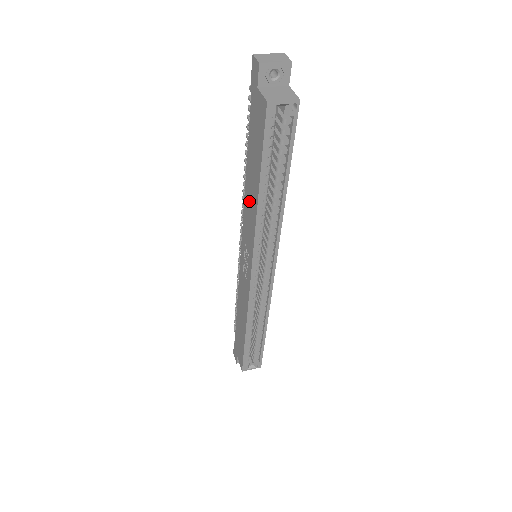
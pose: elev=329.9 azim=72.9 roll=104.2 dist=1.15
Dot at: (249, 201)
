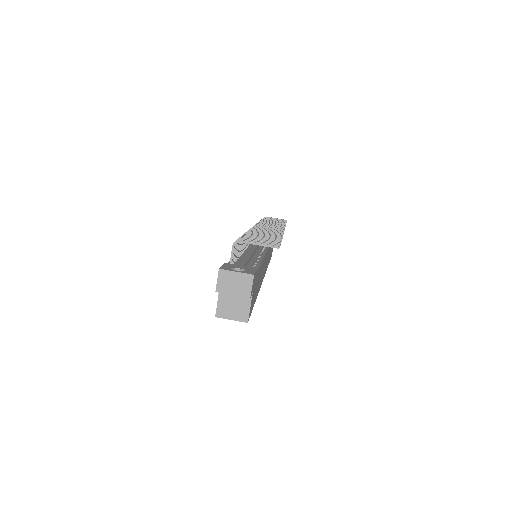
Dot at: occluded
